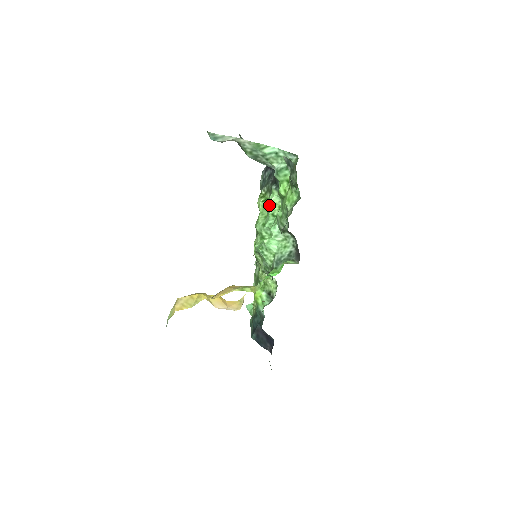
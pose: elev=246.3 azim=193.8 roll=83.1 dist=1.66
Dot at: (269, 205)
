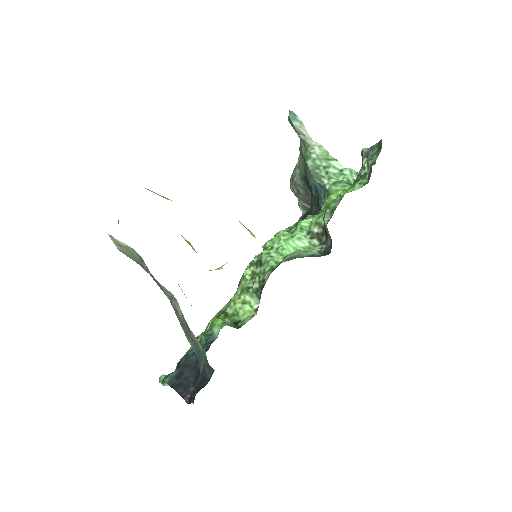
Dot at: (295, 229)
